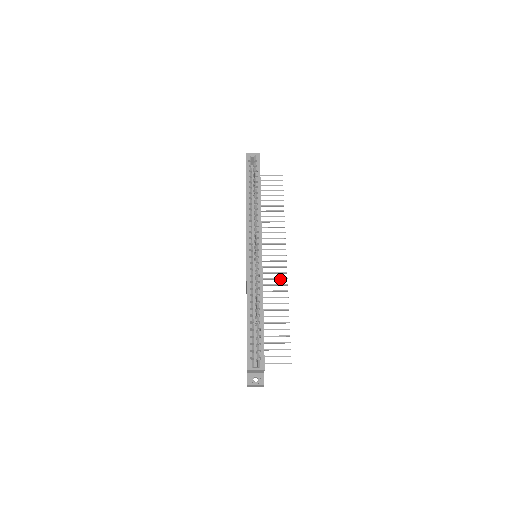
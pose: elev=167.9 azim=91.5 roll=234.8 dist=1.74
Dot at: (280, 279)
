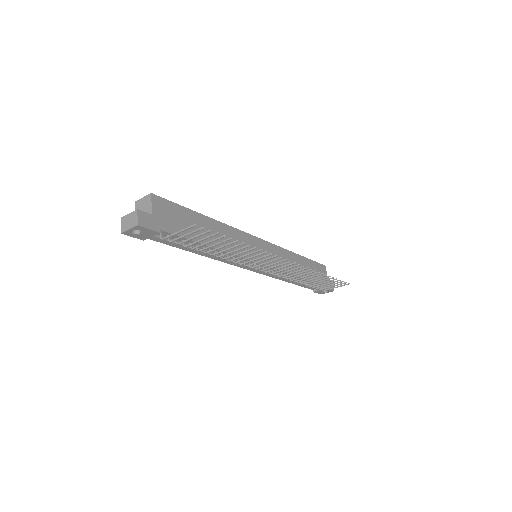
Dot at: occluded
